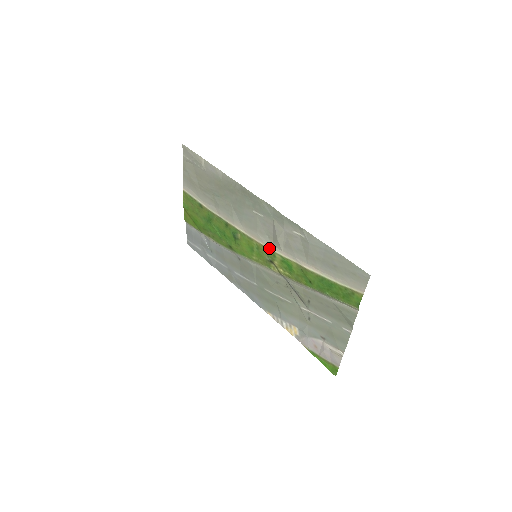
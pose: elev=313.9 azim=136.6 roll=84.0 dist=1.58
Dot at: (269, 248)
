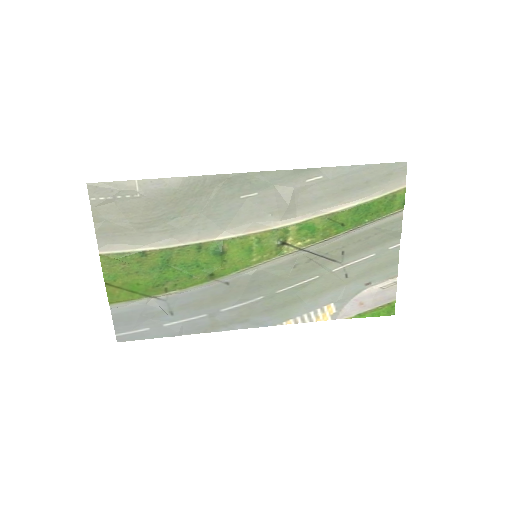
Dot at: (277, 227)
